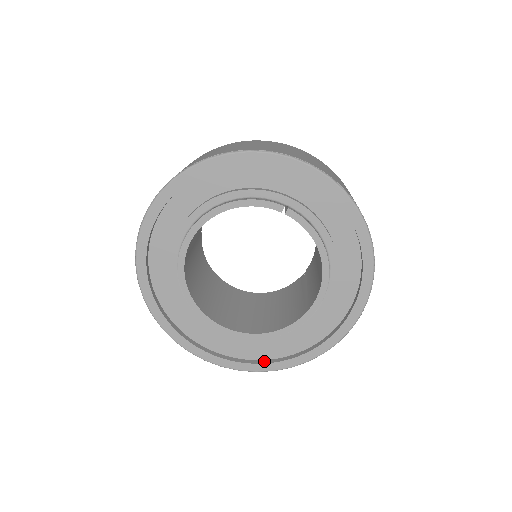
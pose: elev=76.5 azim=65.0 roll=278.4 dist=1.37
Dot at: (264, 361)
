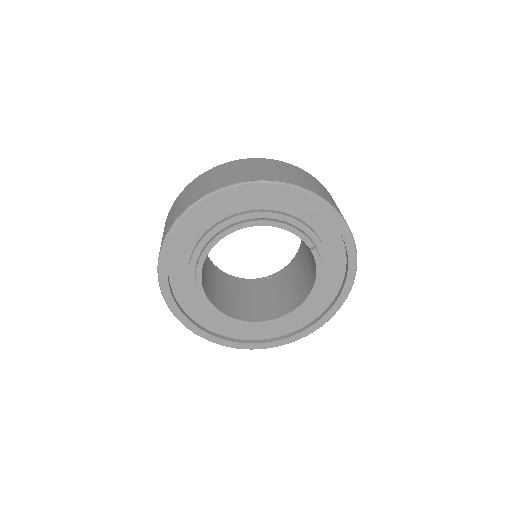
Dot at: (220, 336)
